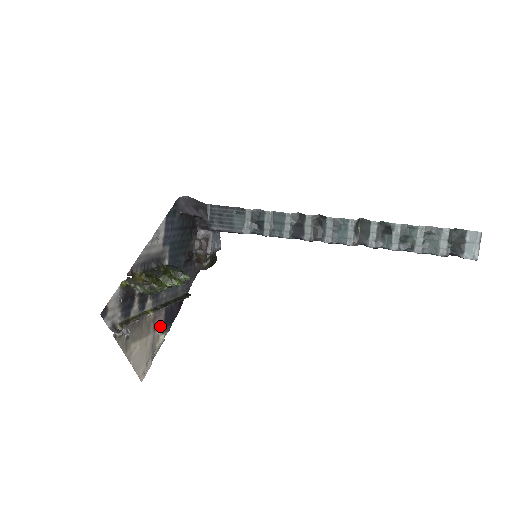
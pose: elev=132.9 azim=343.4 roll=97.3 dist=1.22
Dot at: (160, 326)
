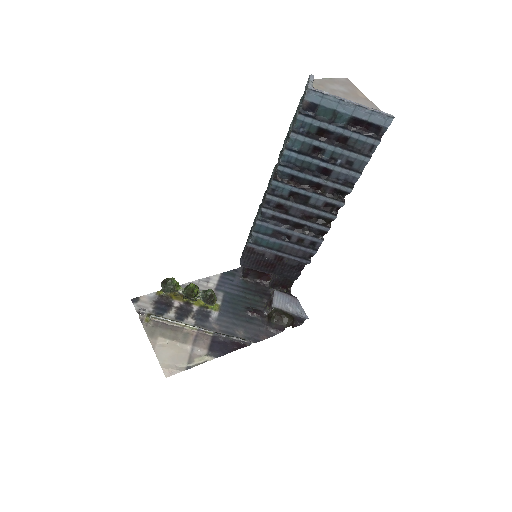
Dot at: (203, 347)
